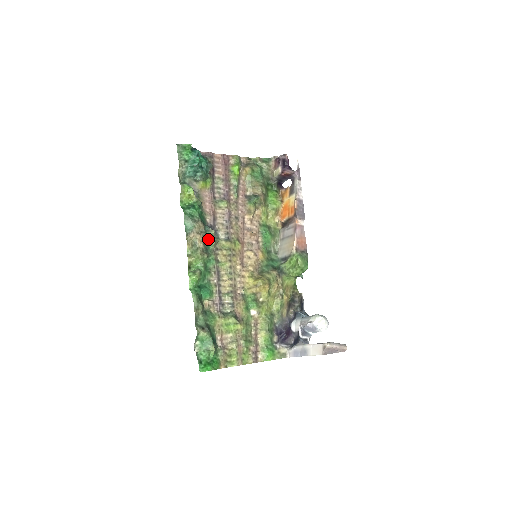
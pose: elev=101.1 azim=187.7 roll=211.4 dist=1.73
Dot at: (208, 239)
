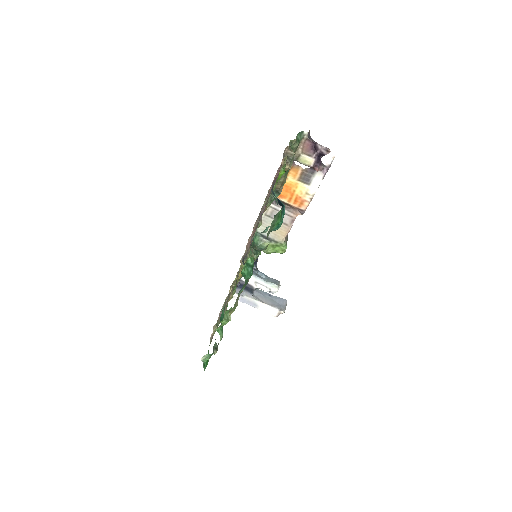
Dot at: occluded
